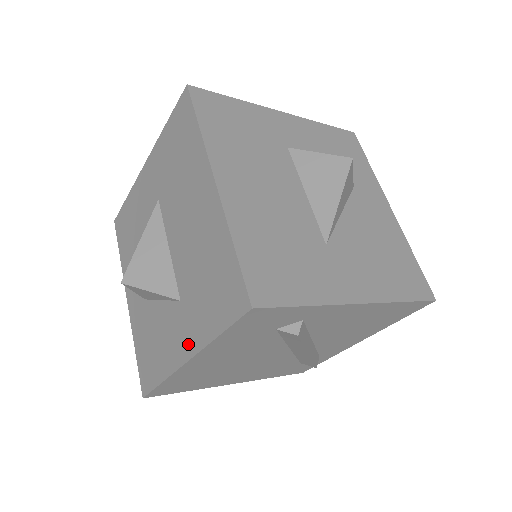
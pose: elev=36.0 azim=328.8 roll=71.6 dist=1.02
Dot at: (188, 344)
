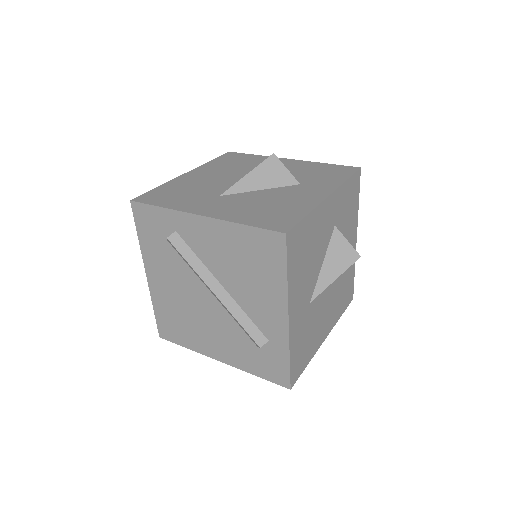
Dot at: occluded
